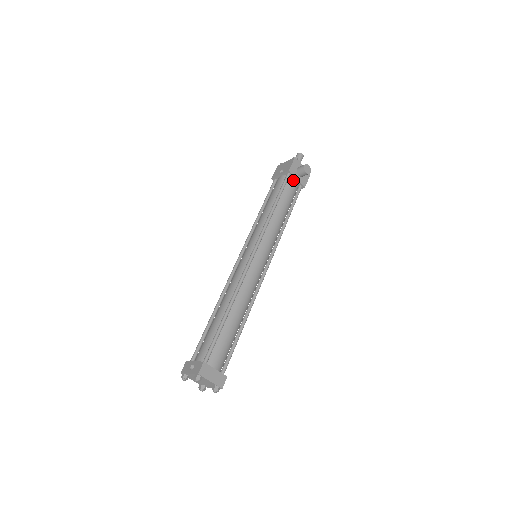
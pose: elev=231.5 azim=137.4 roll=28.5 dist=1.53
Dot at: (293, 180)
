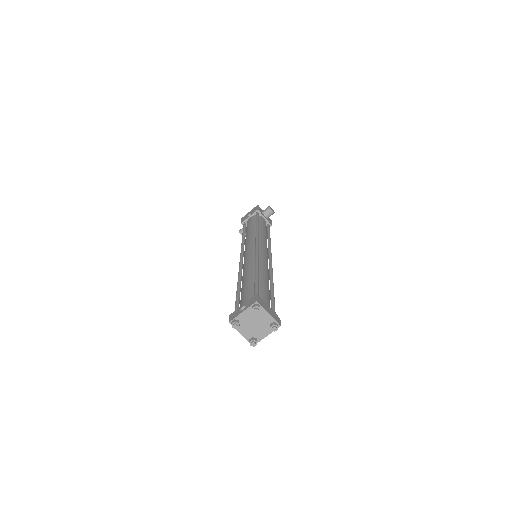
Dot at: (262, 218)
